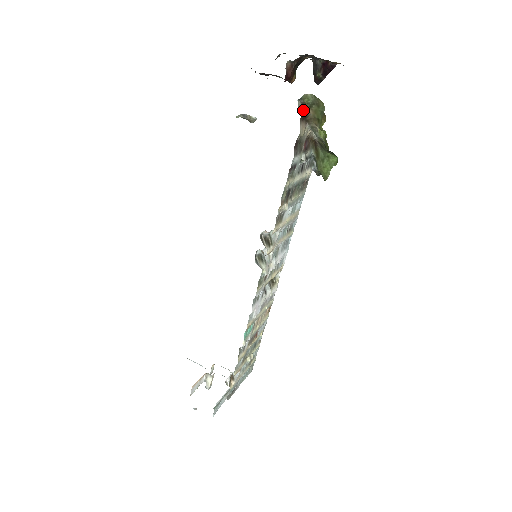
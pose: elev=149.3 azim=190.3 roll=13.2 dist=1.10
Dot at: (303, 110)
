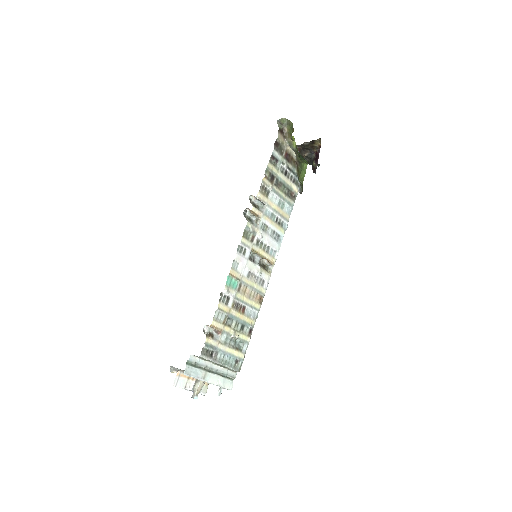
Dot at: (281, 127)
